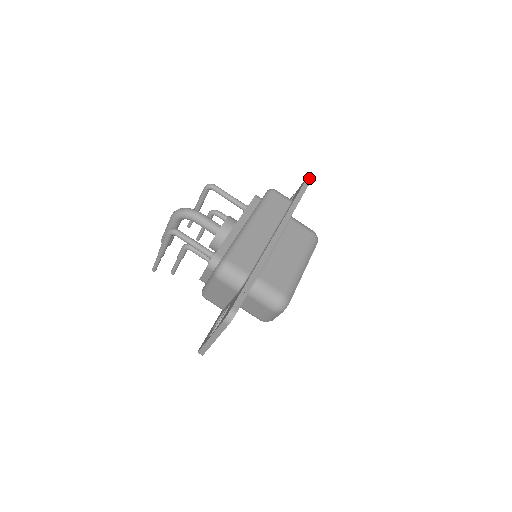
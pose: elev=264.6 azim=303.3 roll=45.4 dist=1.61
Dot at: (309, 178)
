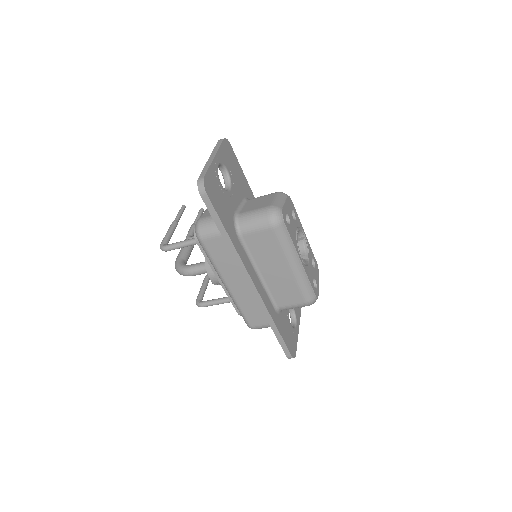
Dot at: (202, 195)
